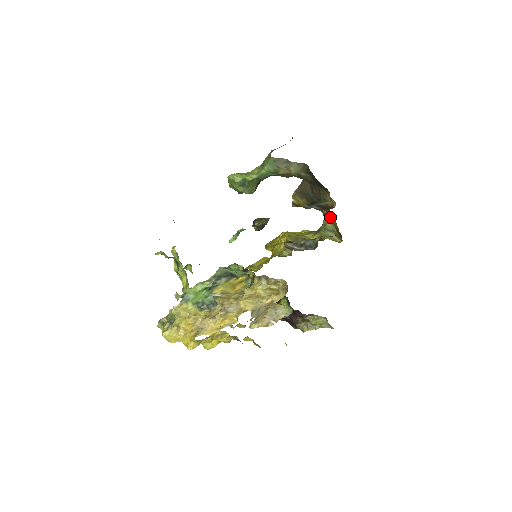
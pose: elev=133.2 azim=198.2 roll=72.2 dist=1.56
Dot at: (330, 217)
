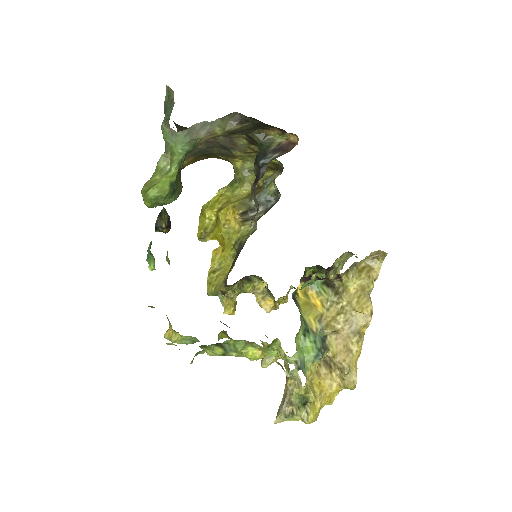
Dot at: (249, 156)
